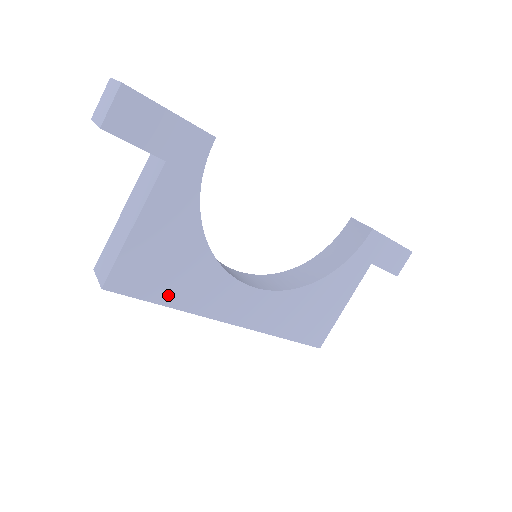
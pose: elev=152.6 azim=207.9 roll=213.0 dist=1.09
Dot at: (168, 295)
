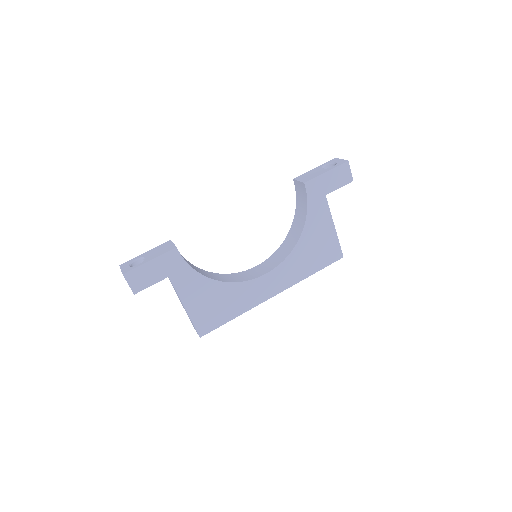
Dot at: (230, 314)
